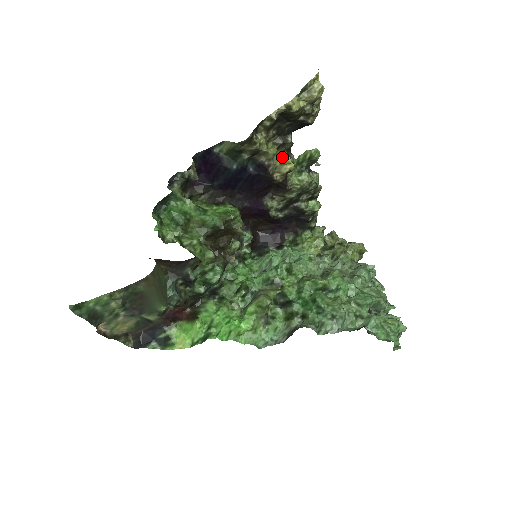
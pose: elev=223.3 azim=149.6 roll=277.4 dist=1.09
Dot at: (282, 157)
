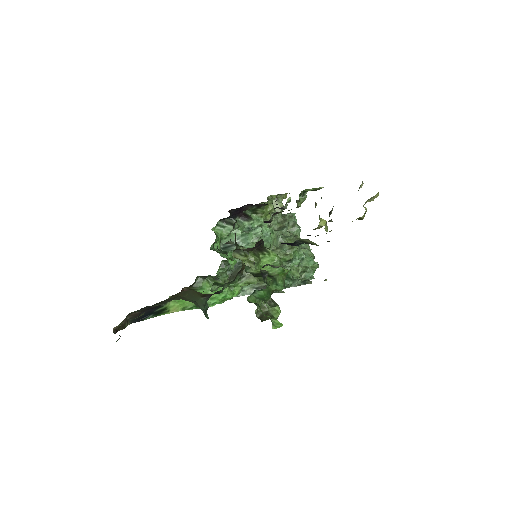
Dot at: (324, 224)
